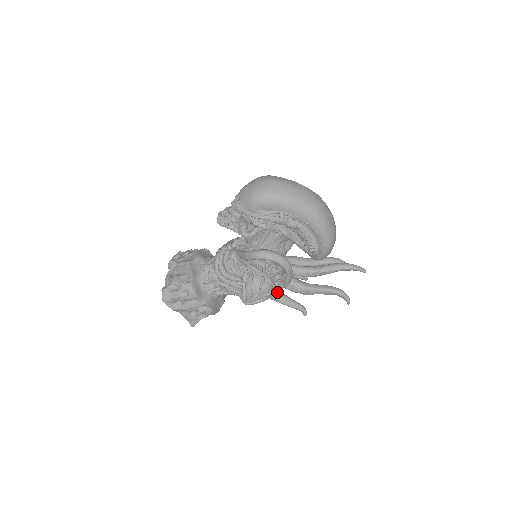
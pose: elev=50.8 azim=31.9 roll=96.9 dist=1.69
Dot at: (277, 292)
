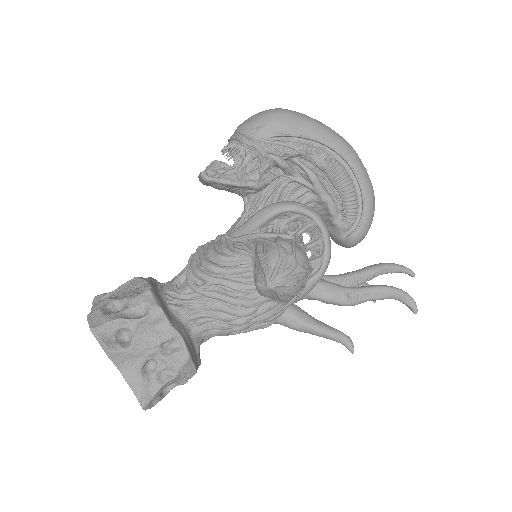
Dot at: (300, 309)
